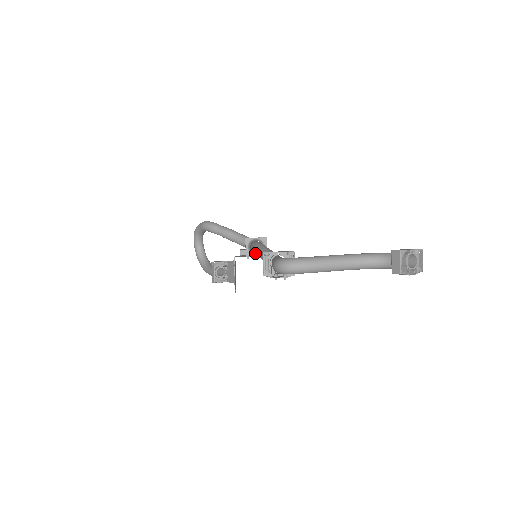
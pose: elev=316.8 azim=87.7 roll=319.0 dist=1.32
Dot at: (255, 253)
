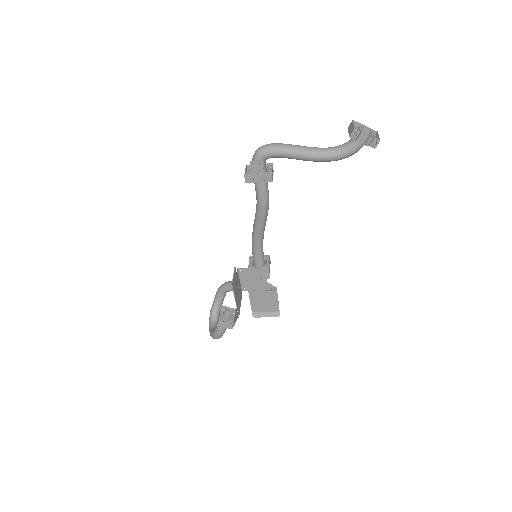
Dot at: (252, 236)
